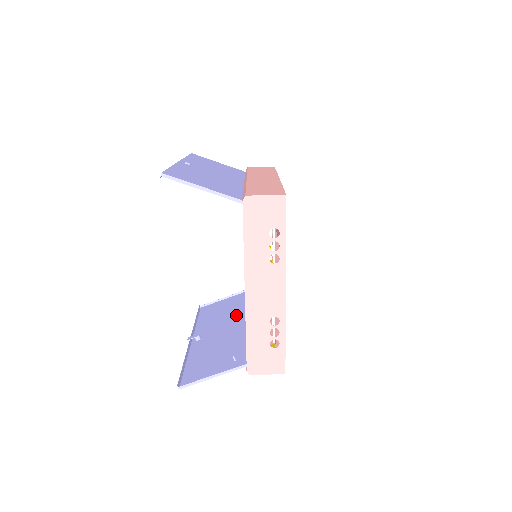
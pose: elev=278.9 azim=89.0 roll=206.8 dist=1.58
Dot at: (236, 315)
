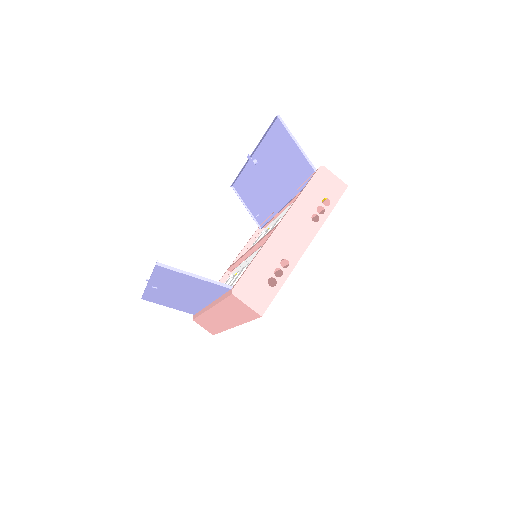
Dot at: (192, 303)
